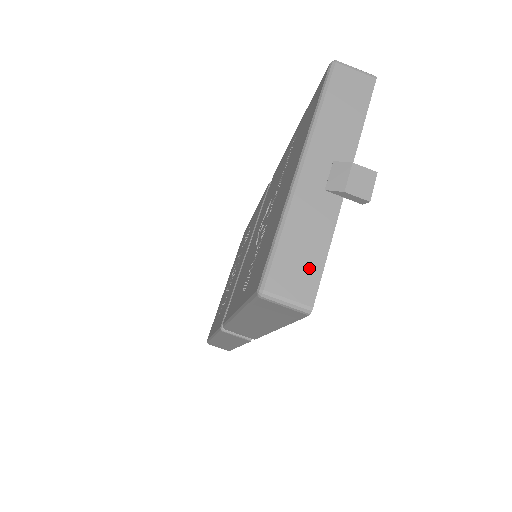
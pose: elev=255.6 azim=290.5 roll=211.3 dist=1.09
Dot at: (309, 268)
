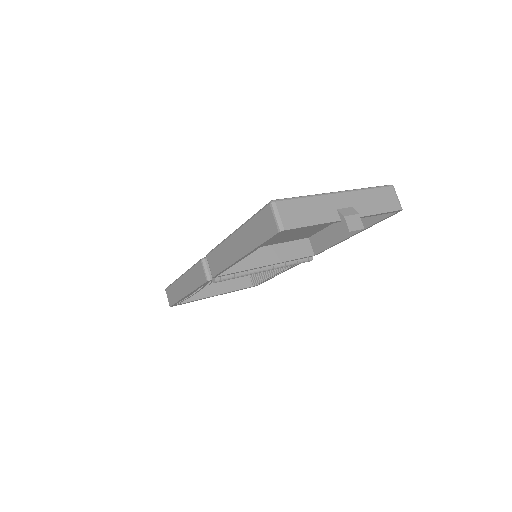
Dot at: (300, 219)
